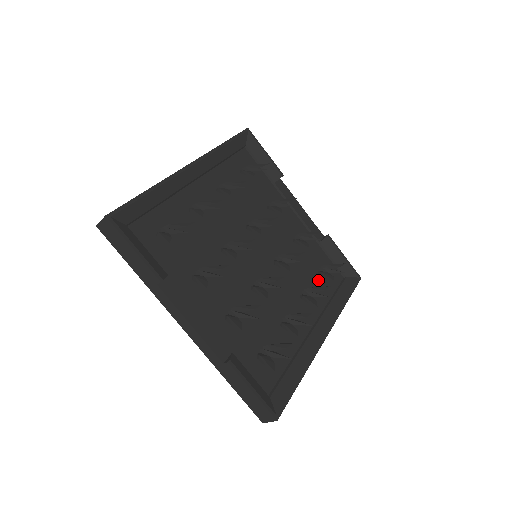
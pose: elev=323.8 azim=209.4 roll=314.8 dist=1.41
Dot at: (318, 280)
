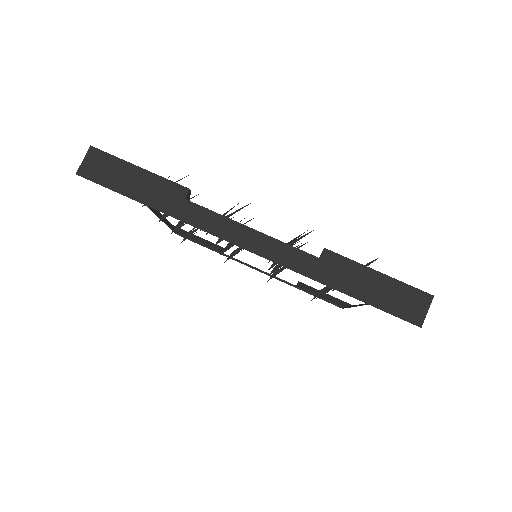
Dot at: occluded
